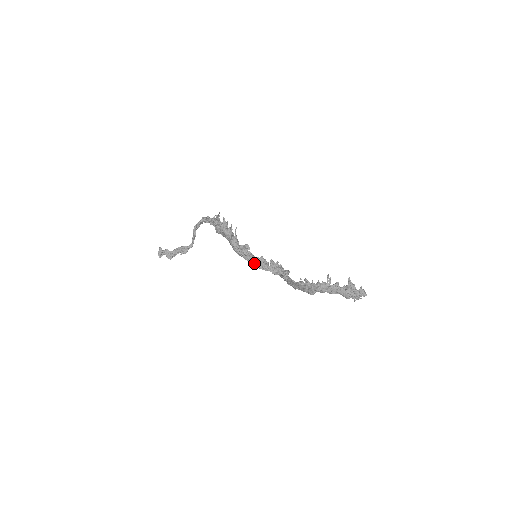
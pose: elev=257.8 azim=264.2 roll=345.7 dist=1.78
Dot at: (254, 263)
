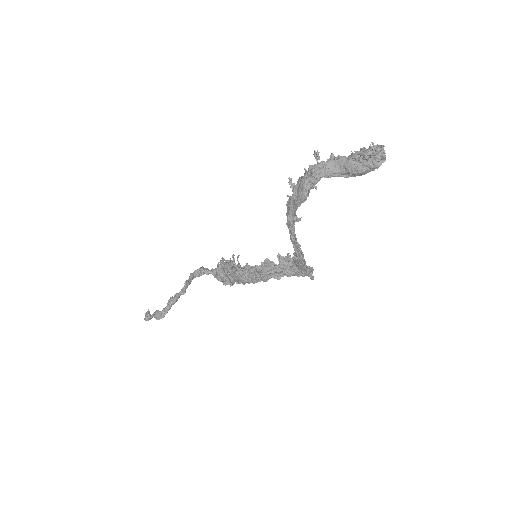
Dot at: (258, 272)
